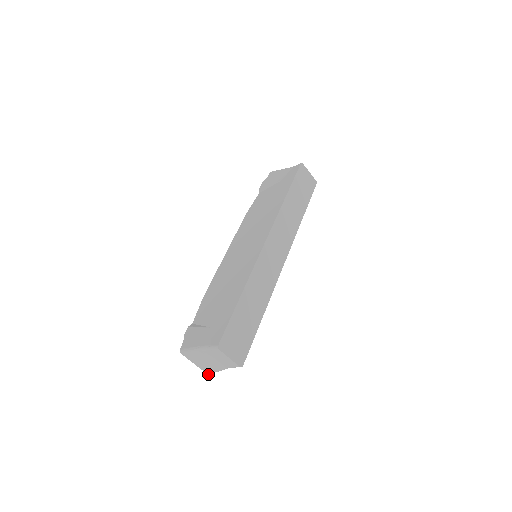
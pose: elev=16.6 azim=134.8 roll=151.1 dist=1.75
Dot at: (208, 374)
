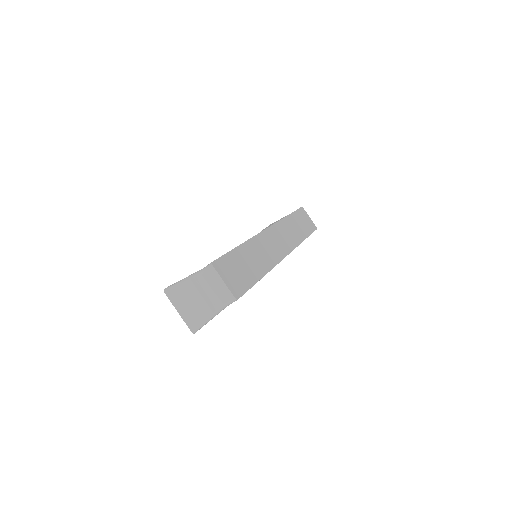
Dot at: (192, 332)
